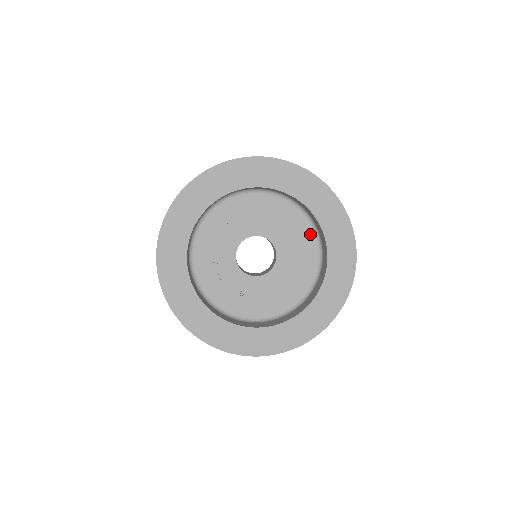
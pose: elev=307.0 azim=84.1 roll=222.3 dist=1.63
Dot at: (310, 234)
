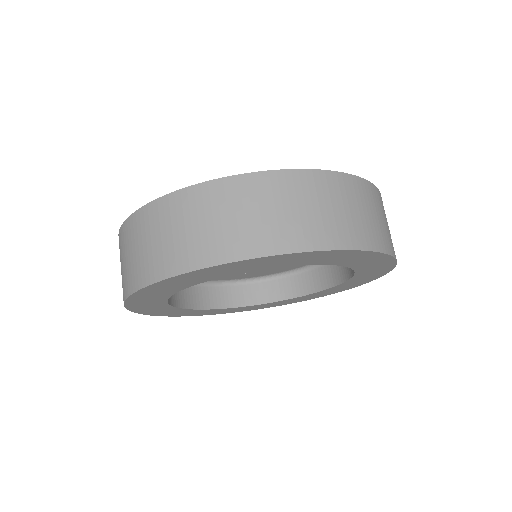
Dot at: occluded
